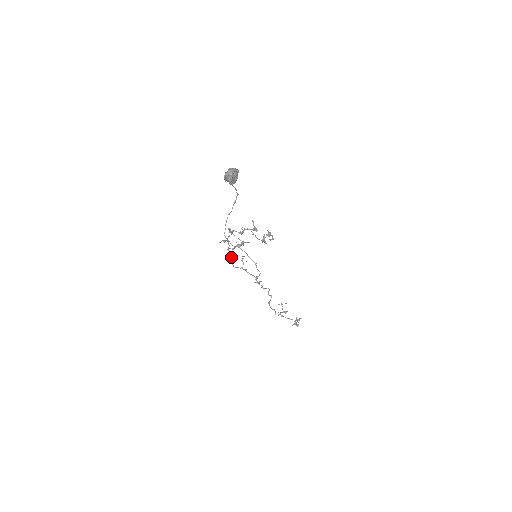
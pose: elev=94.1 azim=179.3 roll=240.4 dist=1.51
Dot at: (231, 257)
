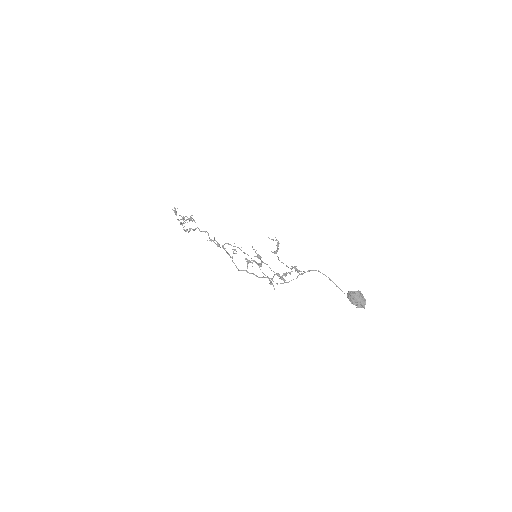
Dot at: (249, 273)
